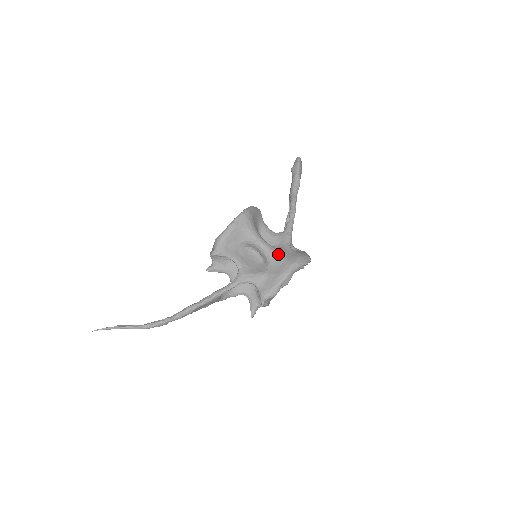
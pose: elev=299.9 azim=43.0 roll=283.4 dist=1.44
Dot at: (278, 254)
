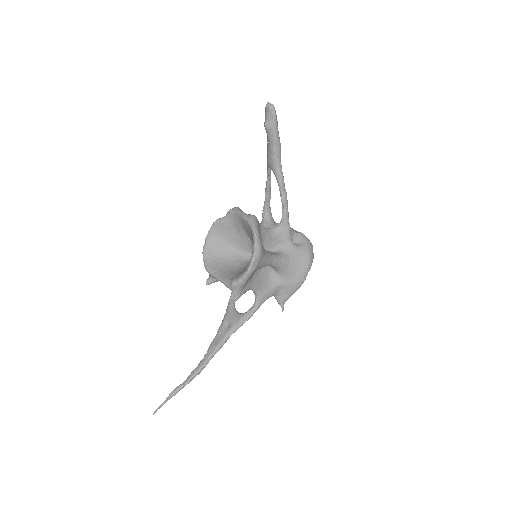
Dot at: (289, 263)
